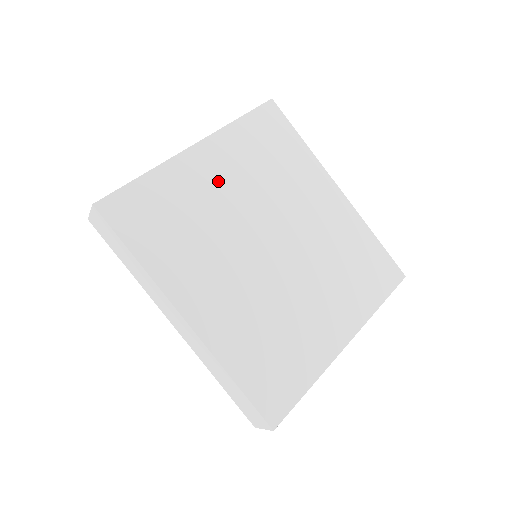
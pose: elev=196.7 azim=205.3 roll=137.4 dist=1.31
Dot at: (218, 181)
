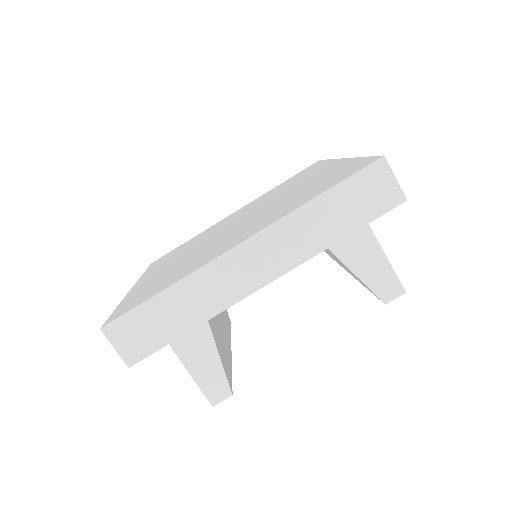
Dot at: occluded
